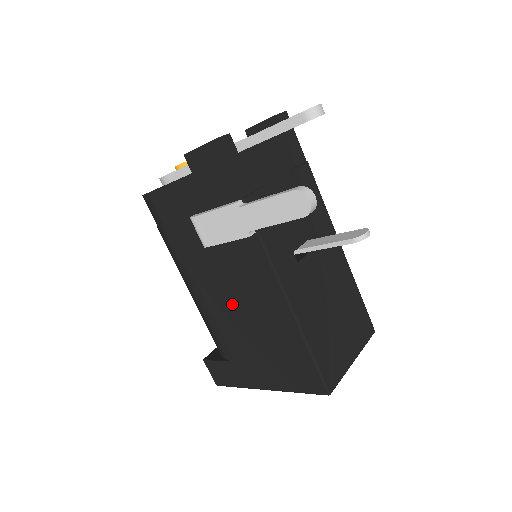
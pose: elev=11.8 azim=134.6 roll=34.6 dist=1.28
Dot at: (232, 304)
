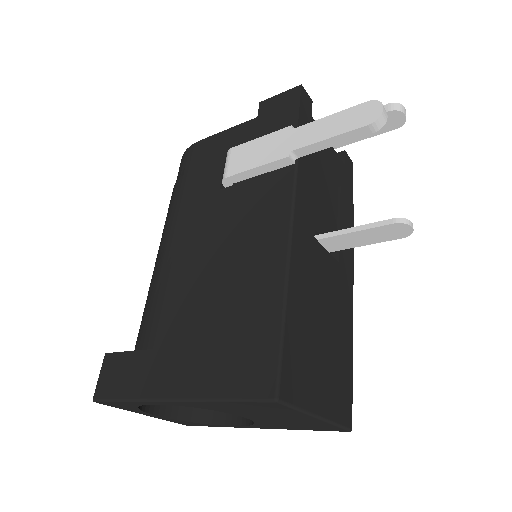
Dot at: (208, 257)
